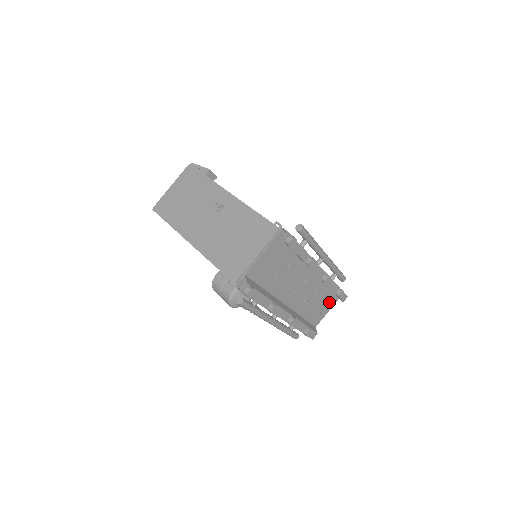
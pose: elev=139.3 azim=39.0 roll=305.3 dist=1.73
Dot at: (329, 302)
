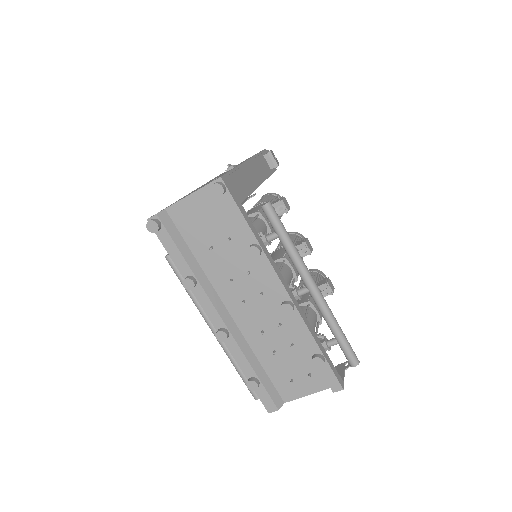
Dot at: (310, 374)
